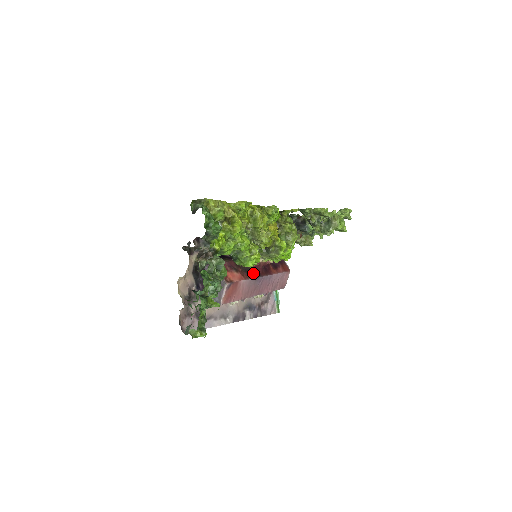
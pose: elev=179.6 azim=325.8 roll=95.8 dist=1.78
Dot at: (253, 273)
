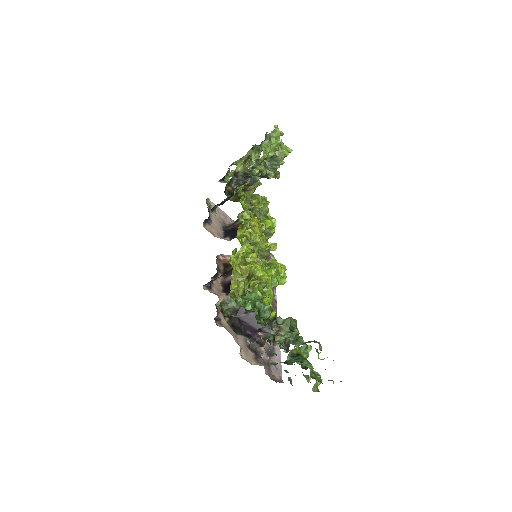
Dot at: occluded
